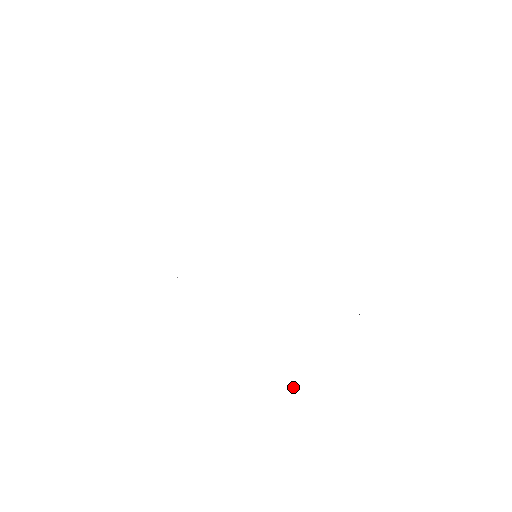
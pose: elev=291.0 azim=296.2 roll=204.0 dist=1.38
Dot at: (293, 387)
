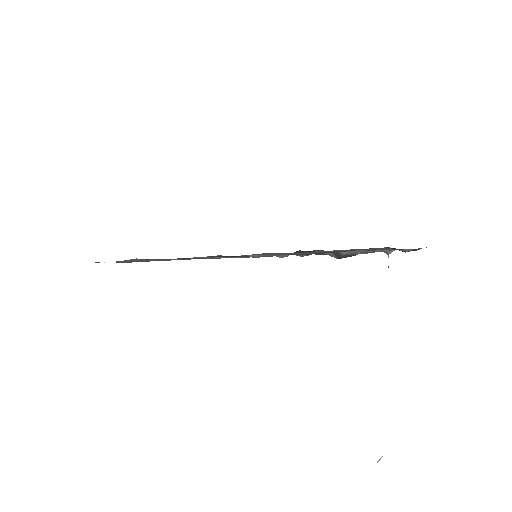
Dot at: (379, 459)
